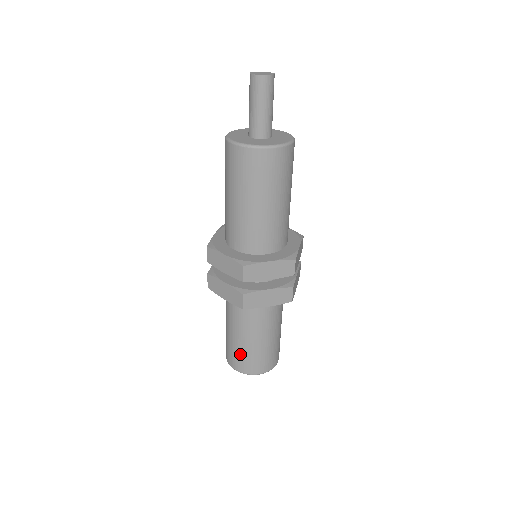
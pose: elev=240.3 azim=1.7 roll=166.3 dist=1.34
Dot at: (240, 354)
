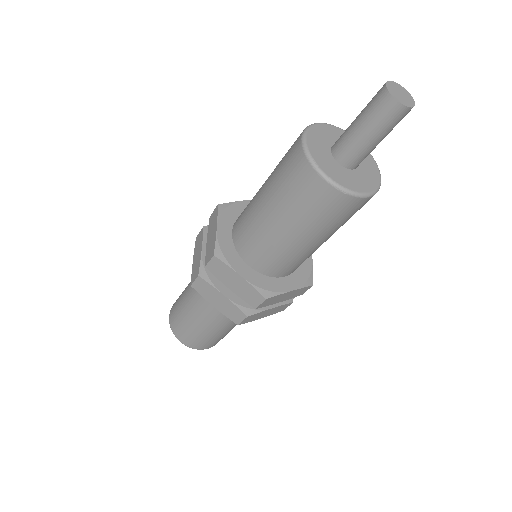
Dot at: (198, 337)
